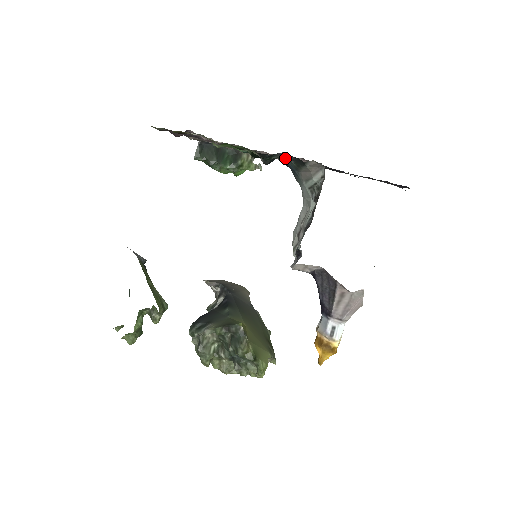
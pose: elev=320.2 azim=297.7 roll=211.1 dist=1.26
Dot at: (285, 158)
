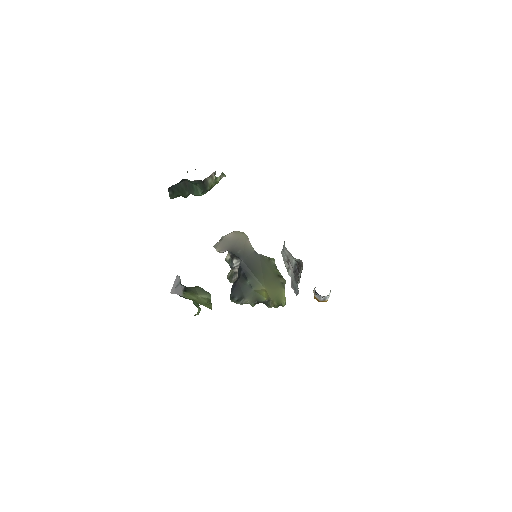
Dot at: occluded
